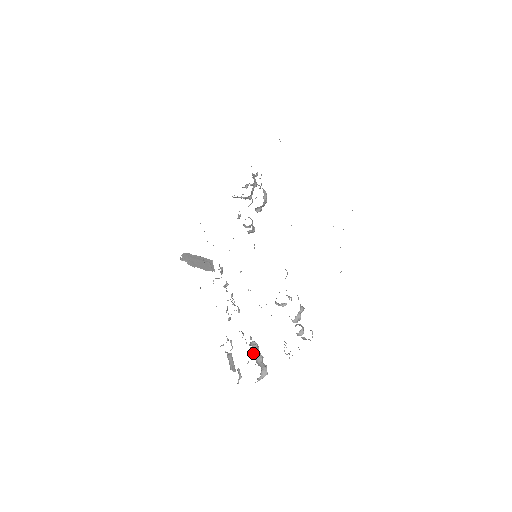
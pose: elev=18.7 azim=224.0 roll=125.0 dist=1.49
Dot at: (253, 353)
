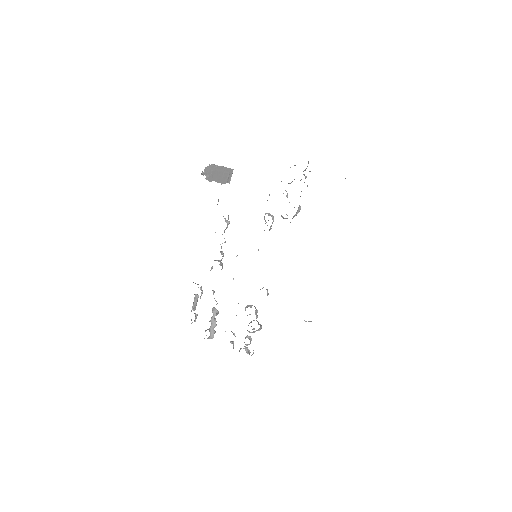
Dot at: (211, 320)
